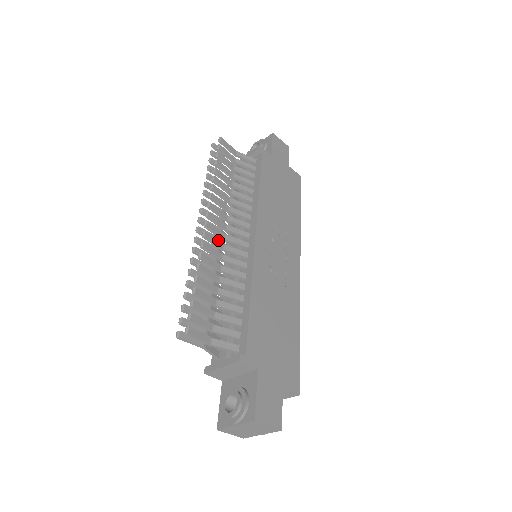
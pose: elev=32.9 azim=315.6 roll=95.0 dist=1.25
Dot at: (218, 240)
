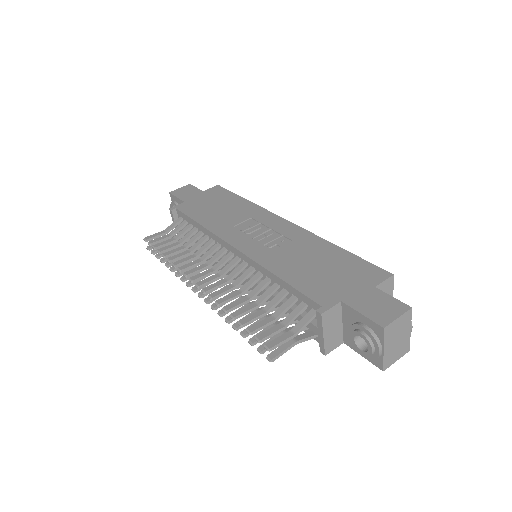
Dot at: (217, 282)
